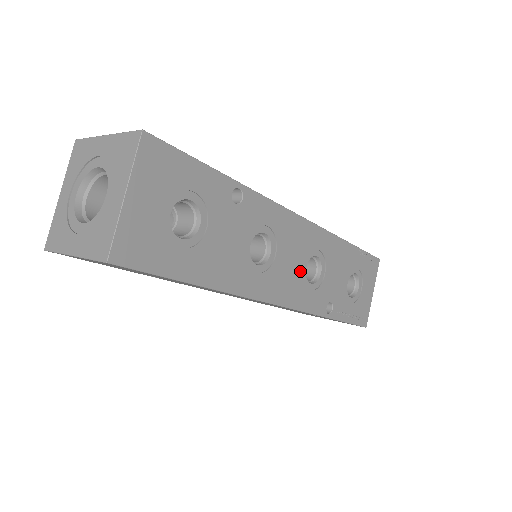
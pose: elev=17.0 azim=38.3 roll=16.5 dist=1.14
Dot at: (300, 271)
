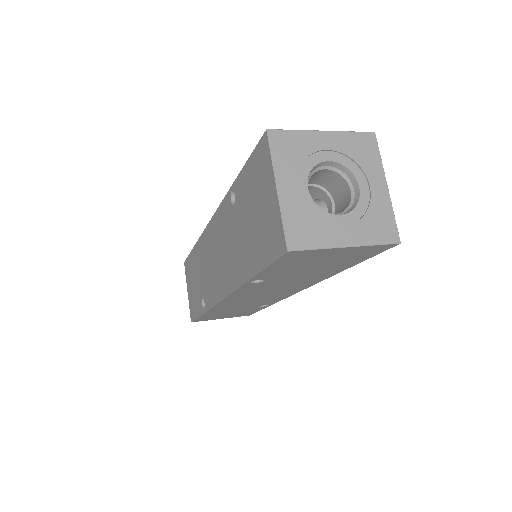
Dot at: occluded
